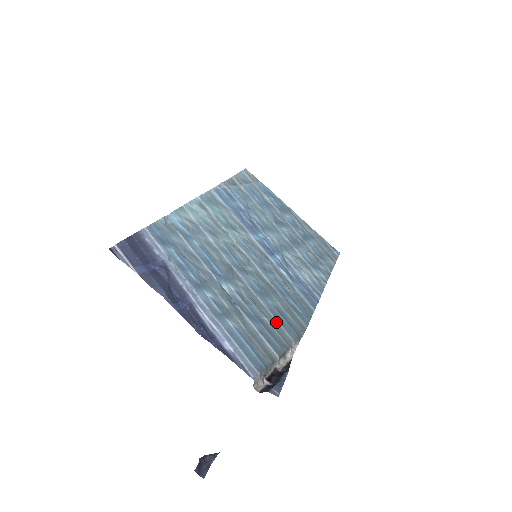
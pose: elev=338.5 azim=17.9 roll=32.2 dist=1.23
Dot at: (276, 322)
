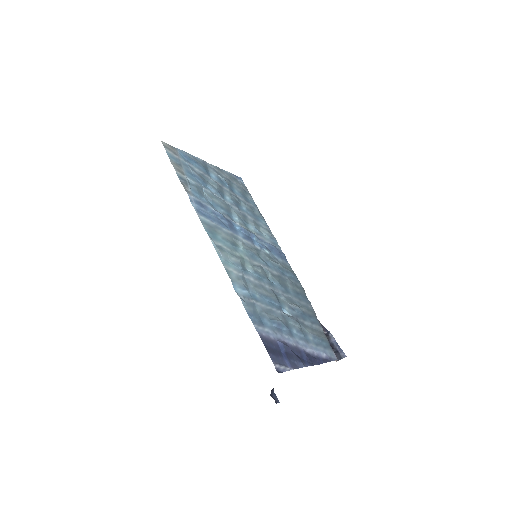
Dot at: (303, 304)
